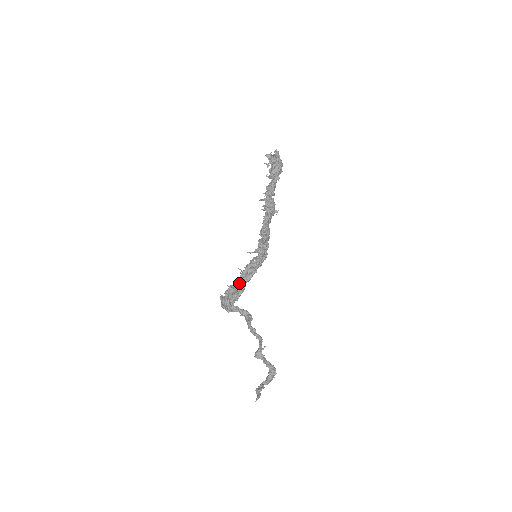
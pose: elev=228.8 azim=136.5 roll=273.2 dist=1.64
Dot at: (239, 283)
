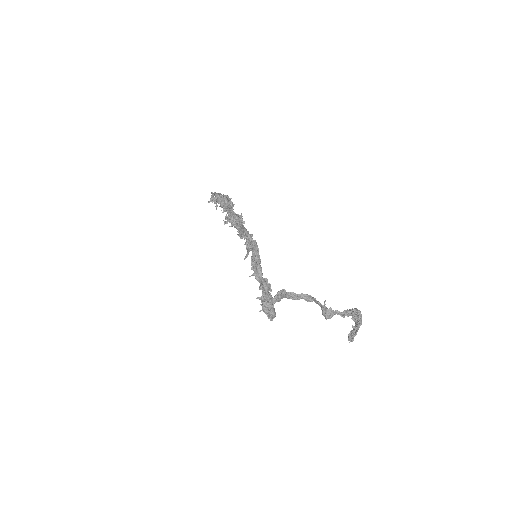
Dot at: (260, 285)
